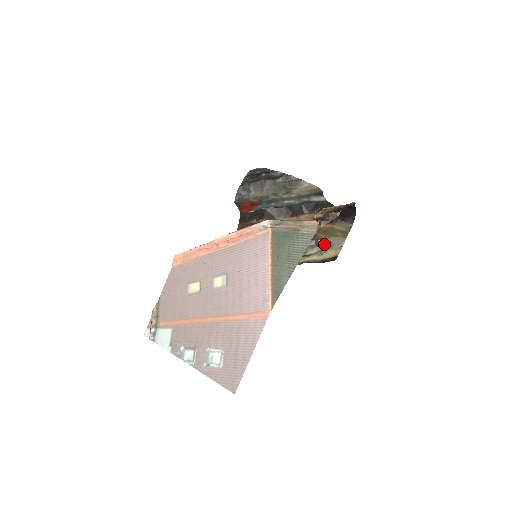
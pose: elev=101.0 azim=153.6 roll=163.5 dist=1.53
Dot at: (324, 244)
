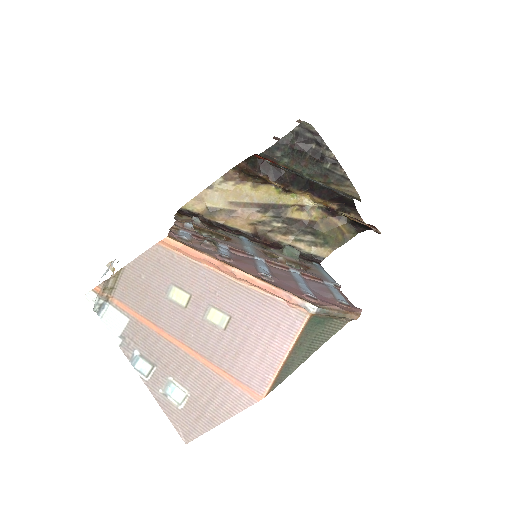
Dot at: (319, 238)
